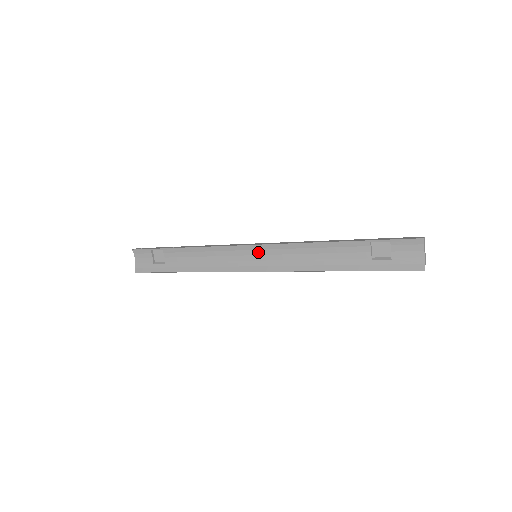
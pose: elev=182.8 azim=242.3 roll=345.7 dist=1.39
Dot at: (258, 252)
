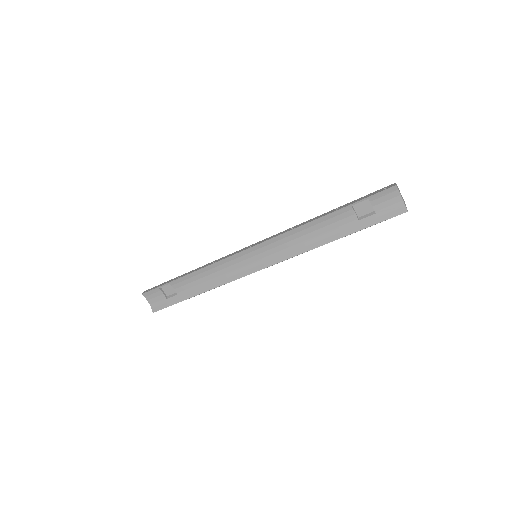
Dot at: (256, 252)
